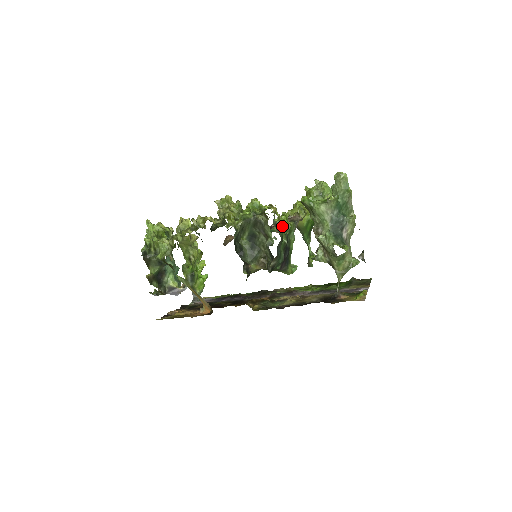
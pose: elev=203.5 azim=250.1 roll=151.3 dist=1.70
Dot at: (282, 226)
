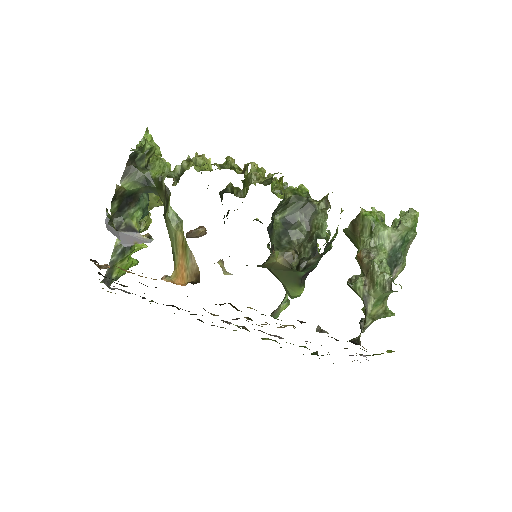
Dot at: occluded
